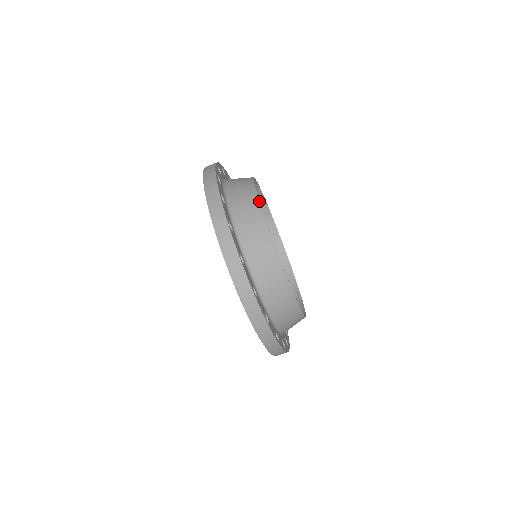
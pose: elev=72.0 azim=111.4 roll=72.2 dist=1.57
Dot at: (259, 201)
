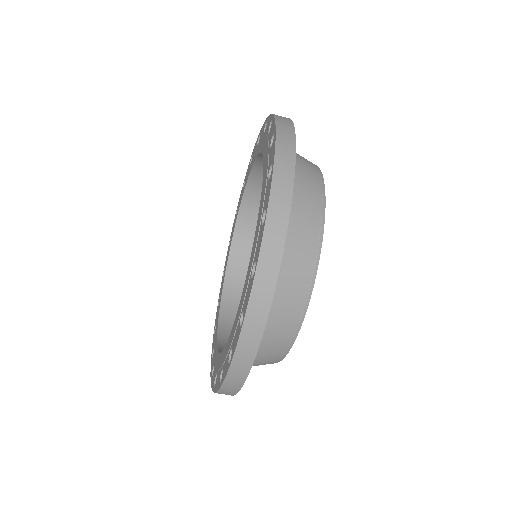
Dot at: occluded
